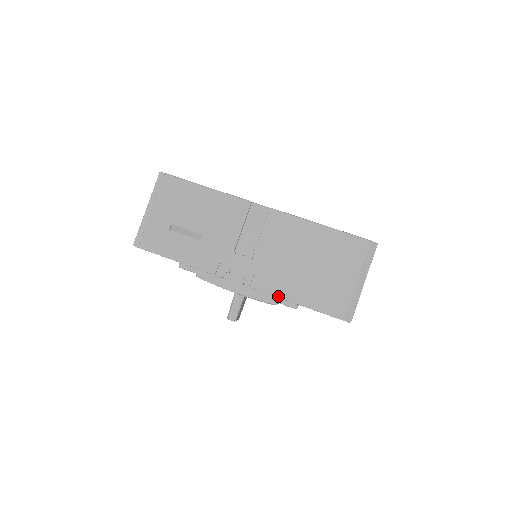
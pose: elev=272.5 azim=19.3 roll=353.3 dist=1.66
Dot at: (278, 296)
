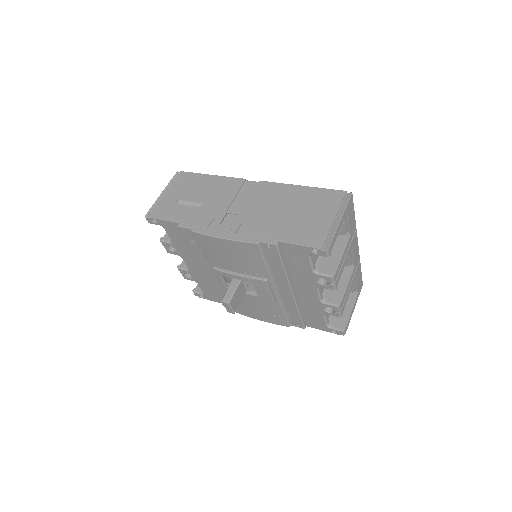
Dot at: (260, 237)
